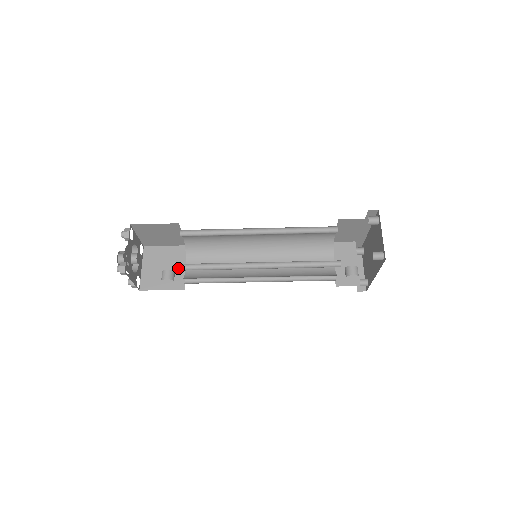
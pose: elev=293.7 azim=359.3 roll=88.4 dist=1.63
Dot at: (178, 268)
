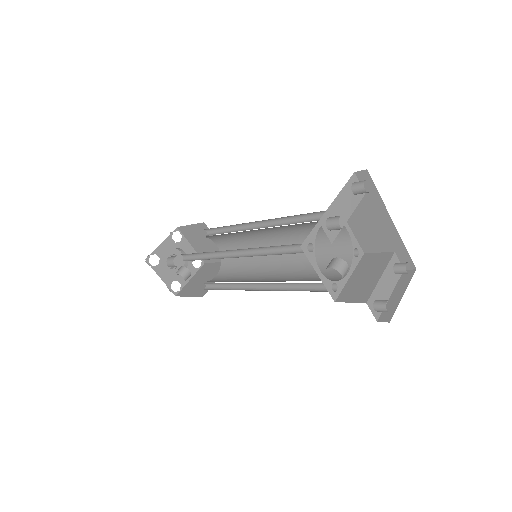
Dot at: (183, 260)
